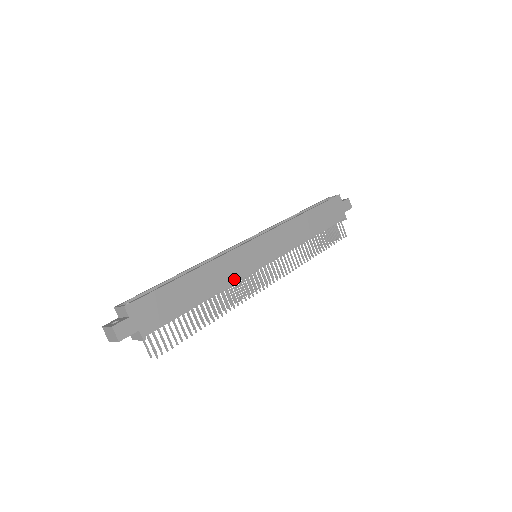
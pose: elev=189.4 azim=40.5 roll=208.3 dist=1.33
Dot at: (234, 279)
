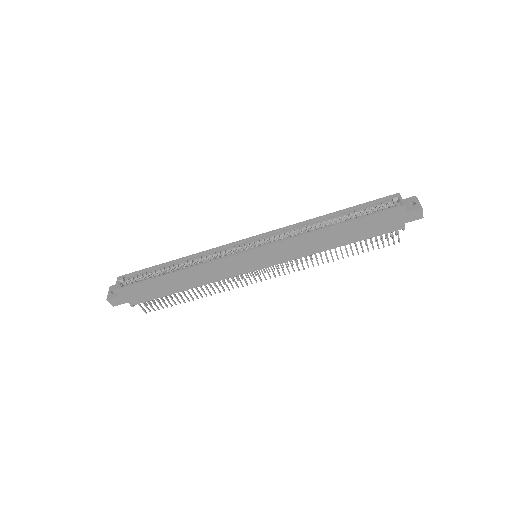
Dot at: (219, 278)
